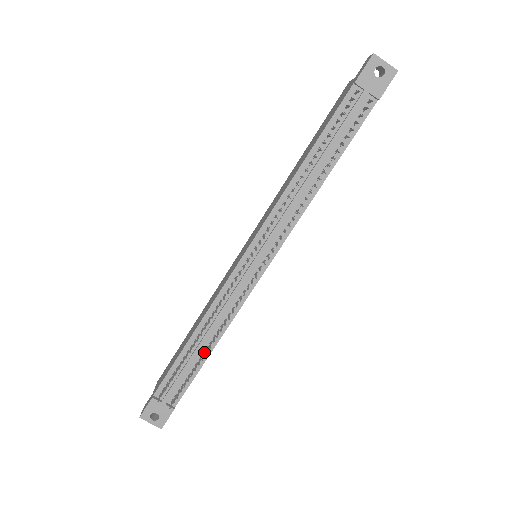
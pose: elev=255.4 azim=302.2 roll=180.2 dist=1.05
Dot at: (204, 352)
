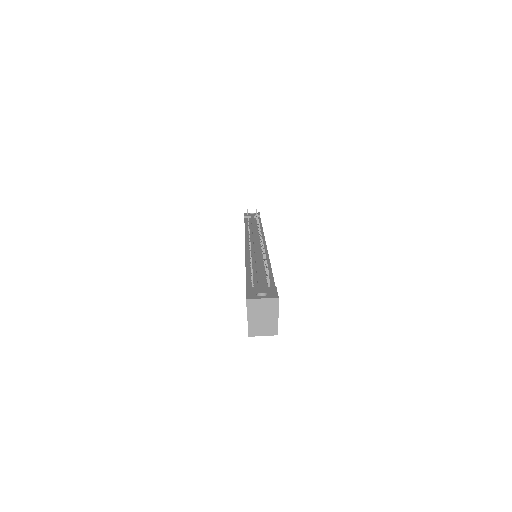
Dot at: occluded
